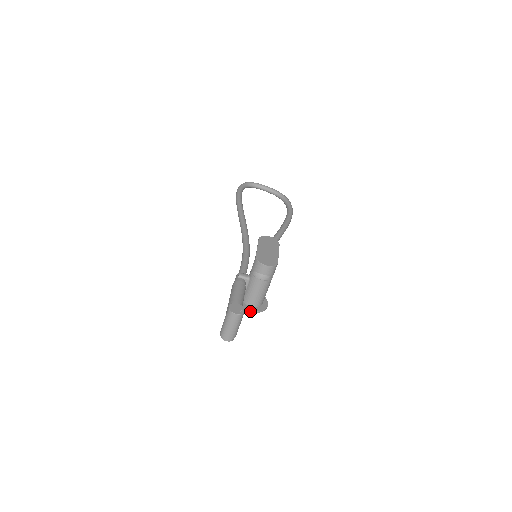
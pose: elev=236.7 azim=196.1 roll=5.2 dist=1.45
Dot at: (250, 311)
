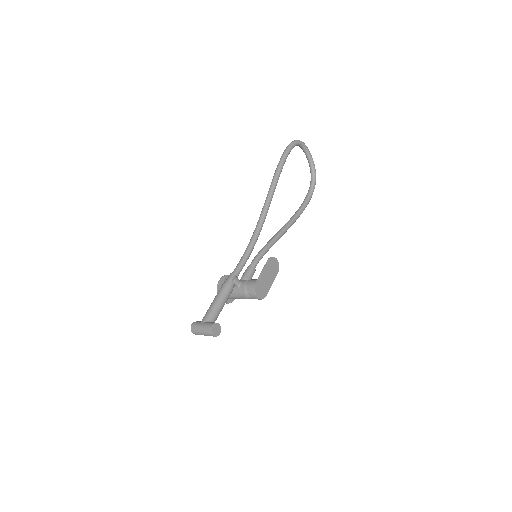
Dot at: occluded
